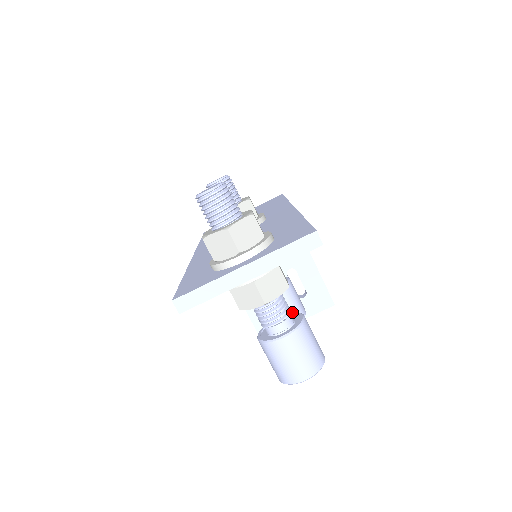
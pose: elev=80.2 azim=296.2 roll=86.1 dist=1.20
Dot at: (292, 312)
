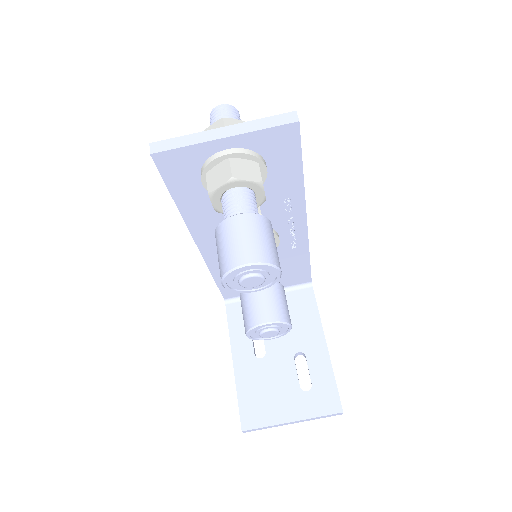
Dot at: occluded
